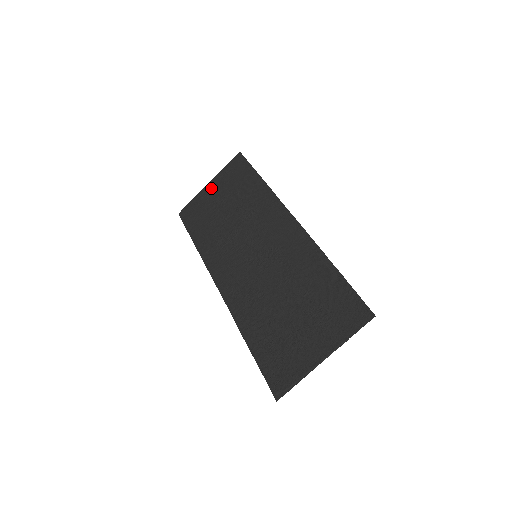
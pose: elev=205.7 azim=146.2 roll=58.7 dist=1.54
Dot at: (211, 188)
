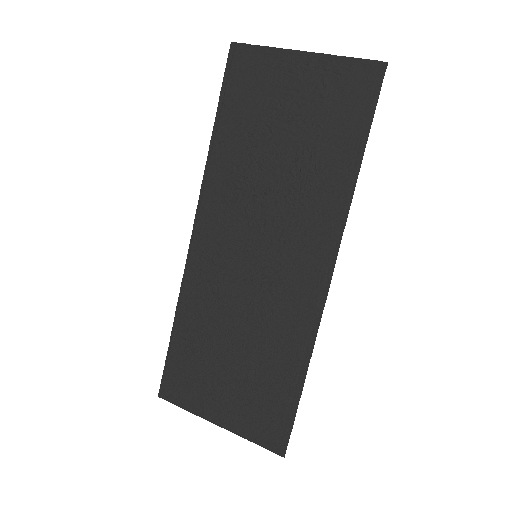
Dot at: (298, 69)
